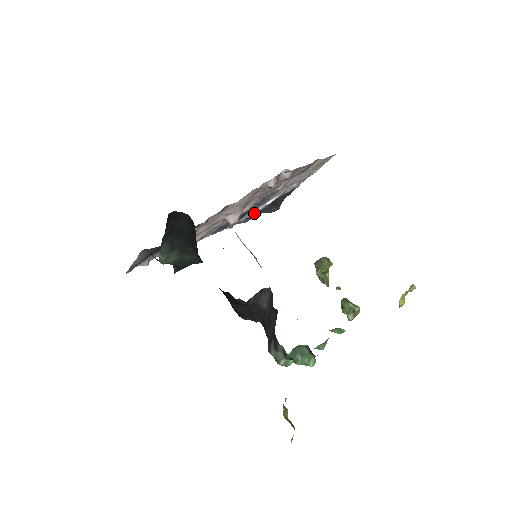
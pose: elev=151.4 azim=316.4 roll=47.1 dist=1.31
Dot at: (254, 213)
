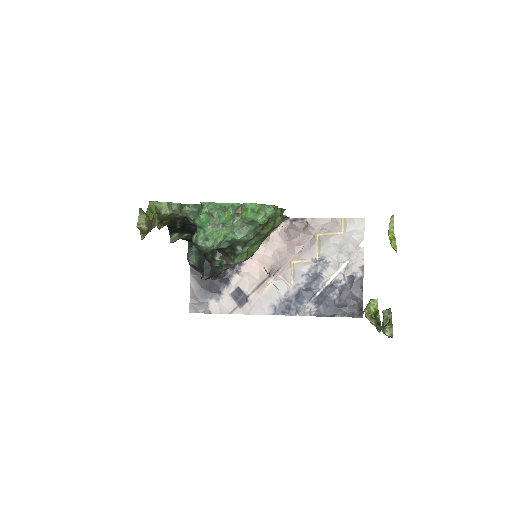
Dot at: (325, 305)
